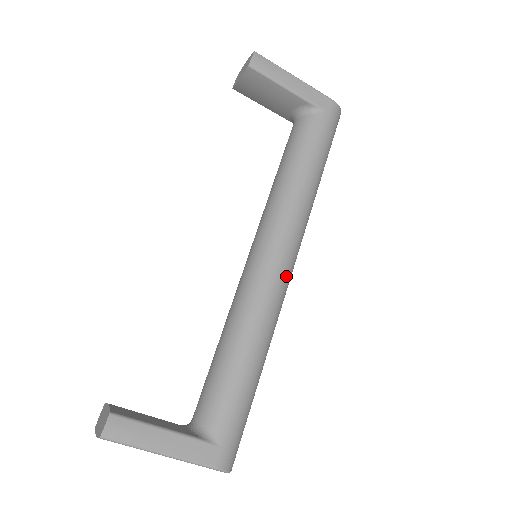
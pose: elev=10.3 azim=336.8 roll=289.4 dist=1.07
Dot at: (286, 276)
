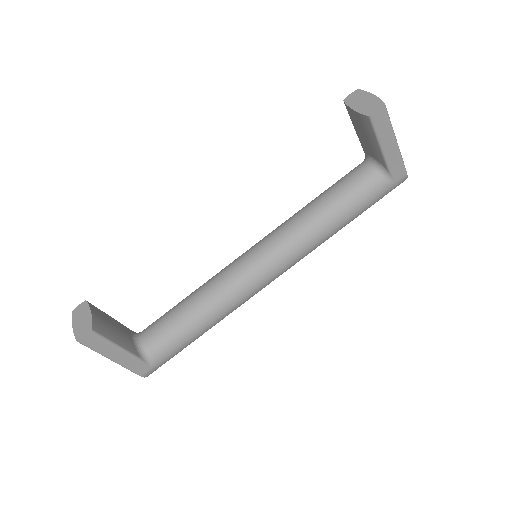
Dot at: occluded
